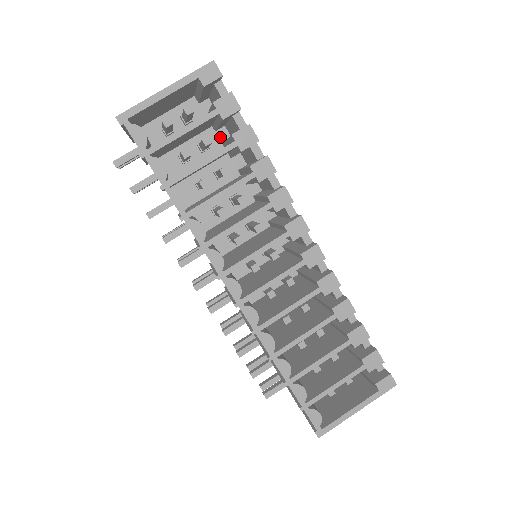
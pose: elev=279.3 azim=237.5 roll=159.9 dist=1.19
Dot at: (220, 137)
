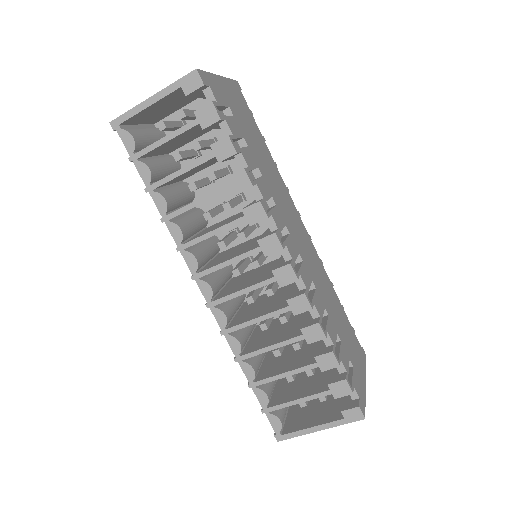
Dot at: occluded
